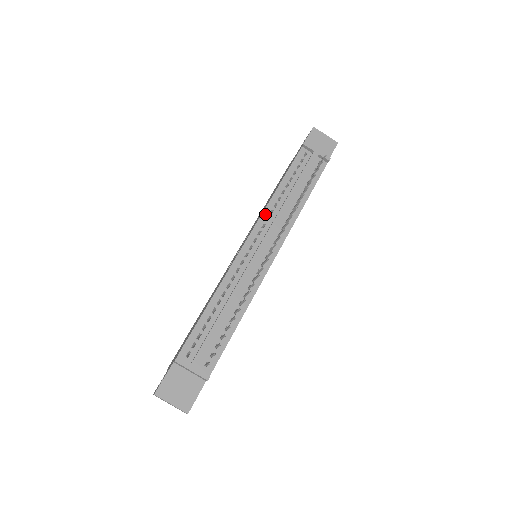
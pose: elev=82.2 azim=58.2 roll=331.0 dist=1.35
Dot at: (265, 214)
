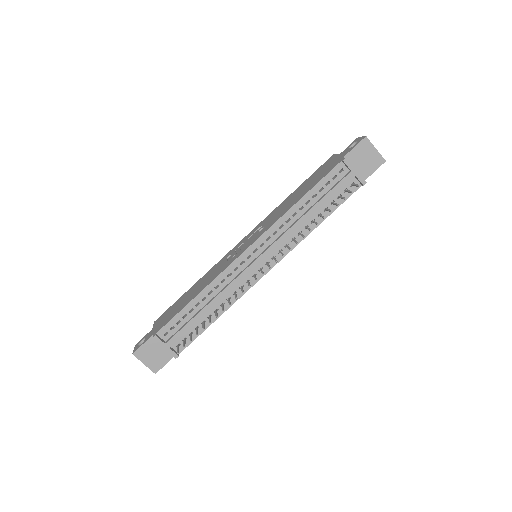
Dot at: (274, 227)
